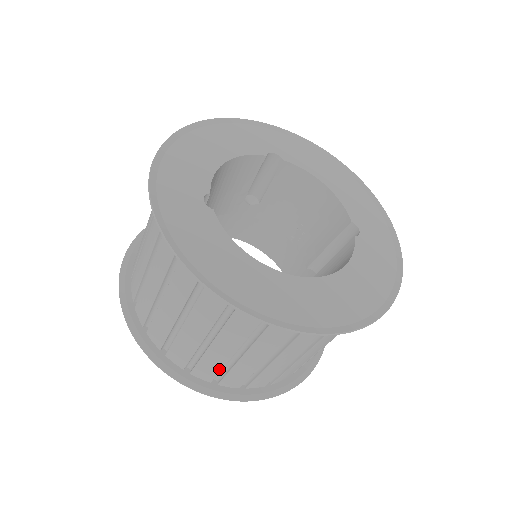
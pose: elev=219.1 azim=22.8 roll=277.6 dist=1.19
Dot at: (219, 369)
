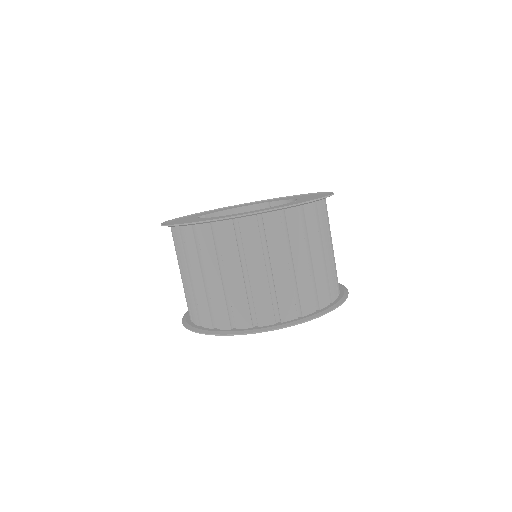
Dot at: (207, 306)
